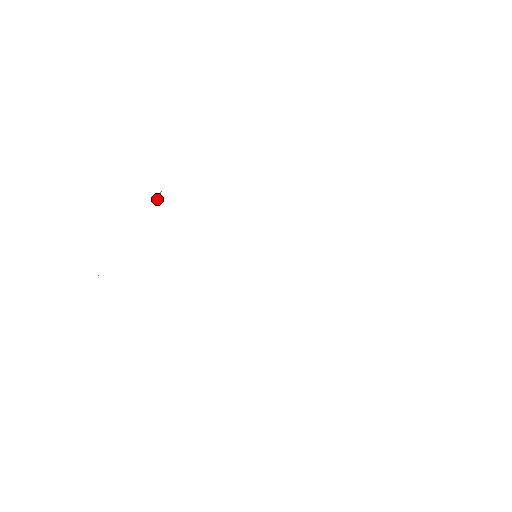
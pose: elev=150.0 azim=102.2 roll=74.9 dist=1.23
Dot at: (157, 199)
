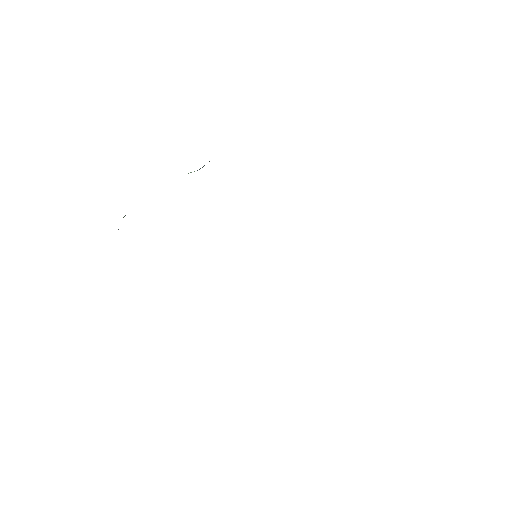
Dot at: occluded
